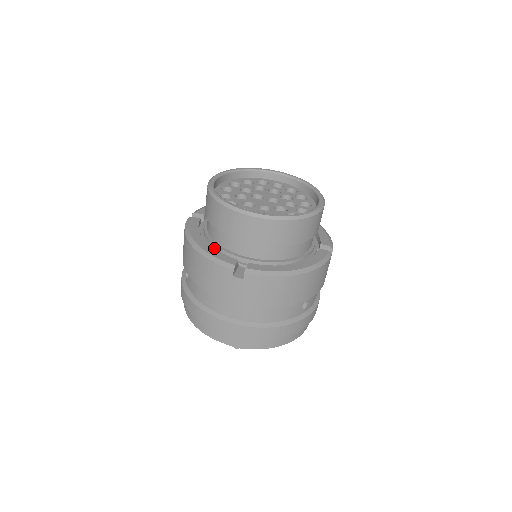
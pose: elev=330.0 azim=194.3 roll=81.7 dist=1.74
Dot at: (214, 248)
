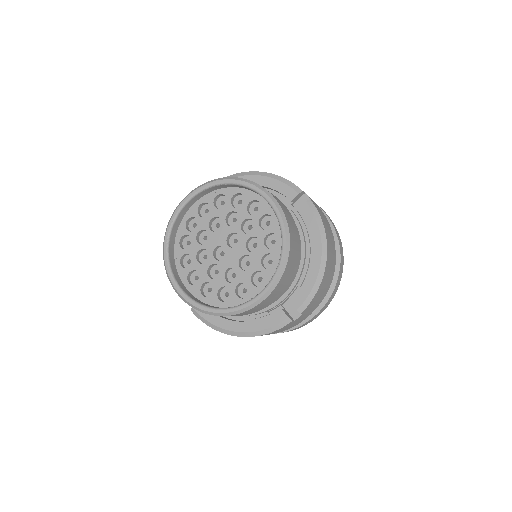
Dot at: (249, 316)
